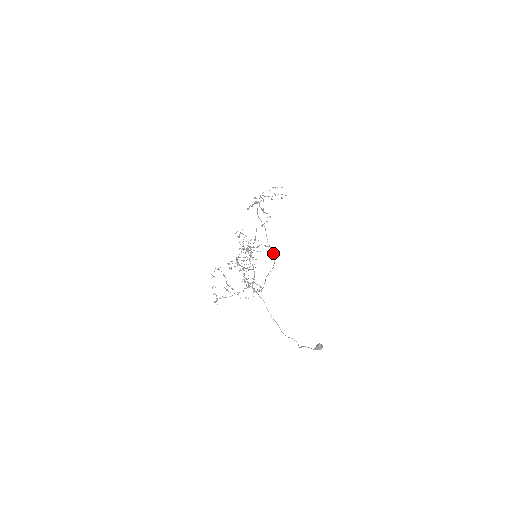
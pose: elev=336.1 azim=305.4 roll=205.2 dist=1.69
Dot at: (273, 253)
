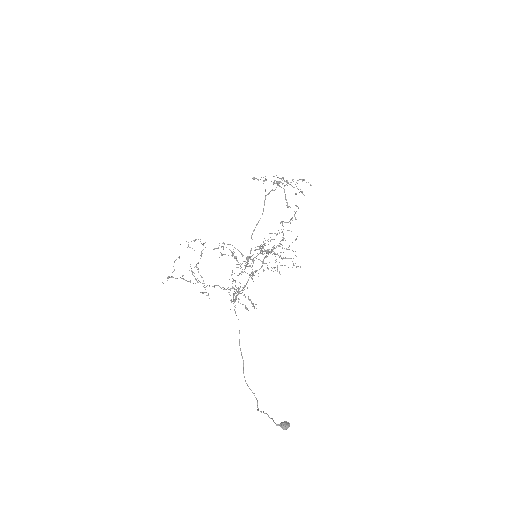
Dot at: occluded
